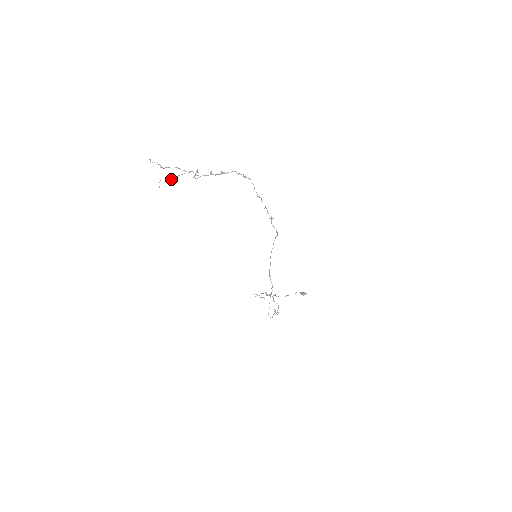
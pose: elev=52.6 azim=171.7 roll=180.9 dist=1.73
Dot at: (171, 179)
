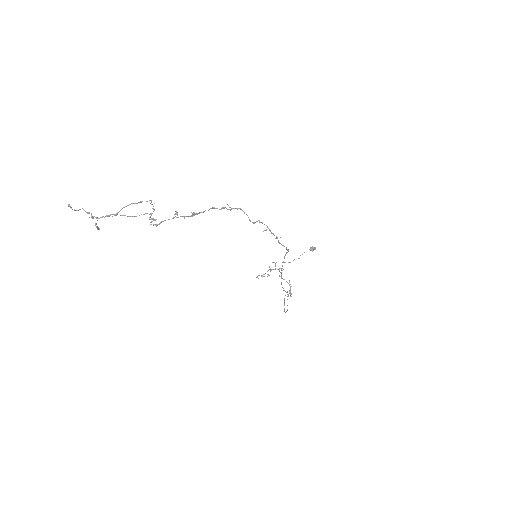
Dot at: (112, 216)
